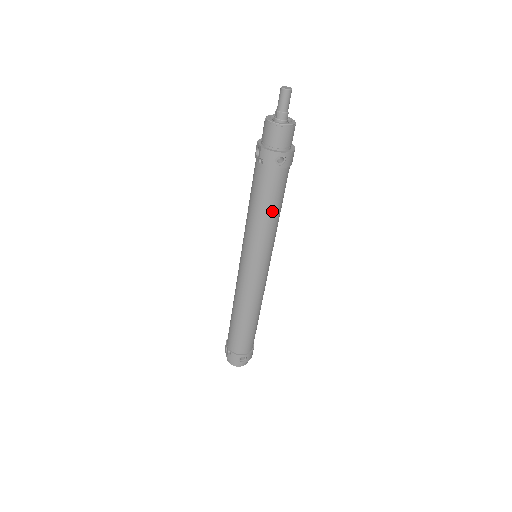
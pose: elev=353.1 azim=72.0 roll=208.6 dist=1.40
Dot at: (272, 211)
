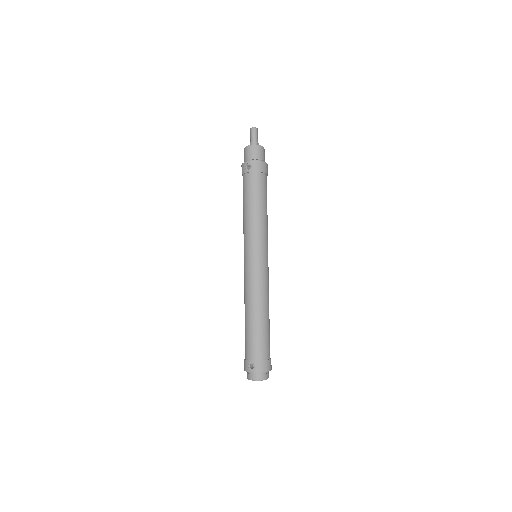
Dot at: (251, 206)
